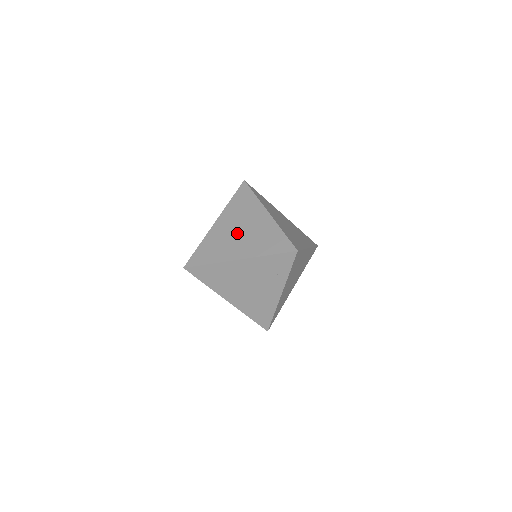
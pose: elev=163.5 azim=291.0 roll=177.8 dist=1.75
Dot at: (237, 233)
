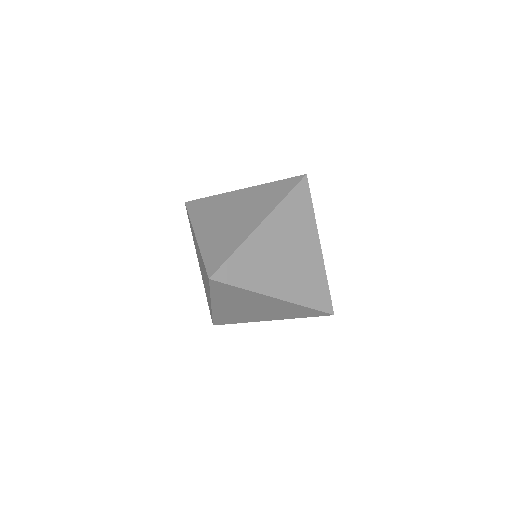
Dot at: (283, 257)
